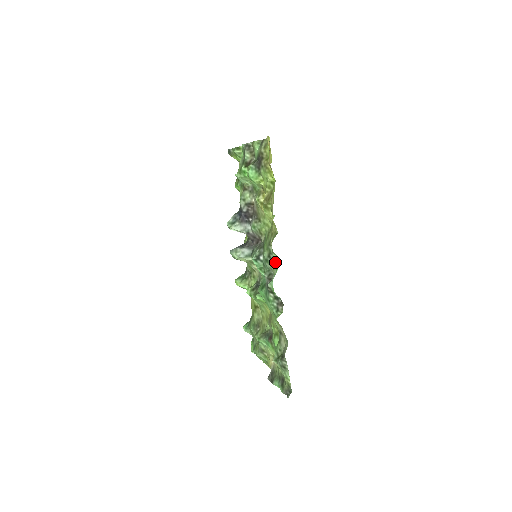
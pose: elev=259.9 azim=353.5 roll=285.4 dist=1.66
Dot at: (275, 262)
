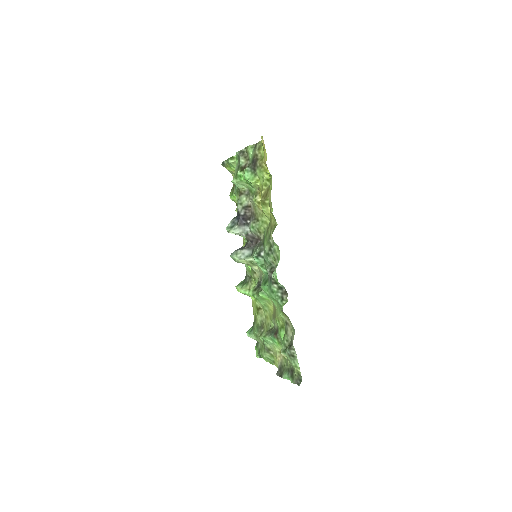
Dot at: (277, 253)
